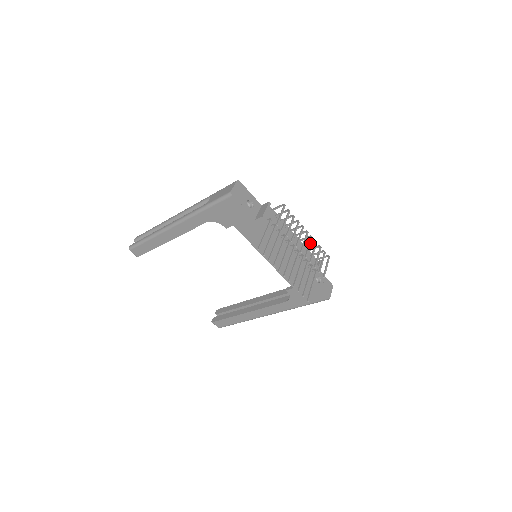
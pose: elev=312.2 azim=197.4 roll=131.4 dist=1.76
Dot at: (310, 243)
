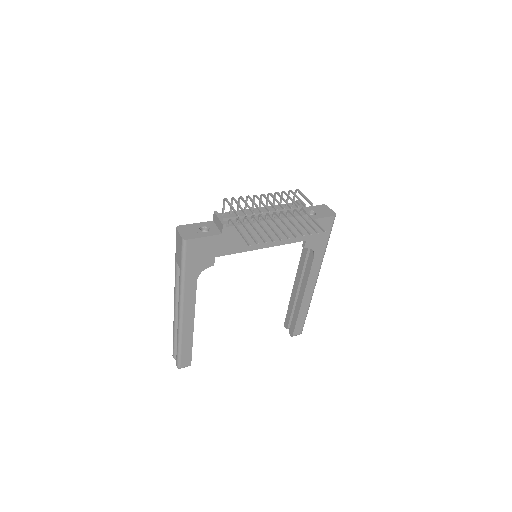
Dot at: (274, 198)
